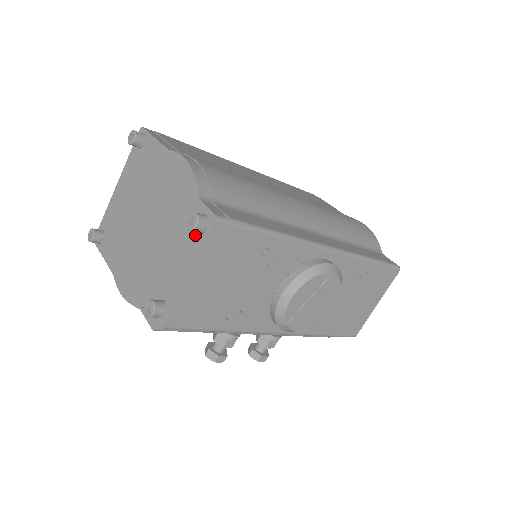
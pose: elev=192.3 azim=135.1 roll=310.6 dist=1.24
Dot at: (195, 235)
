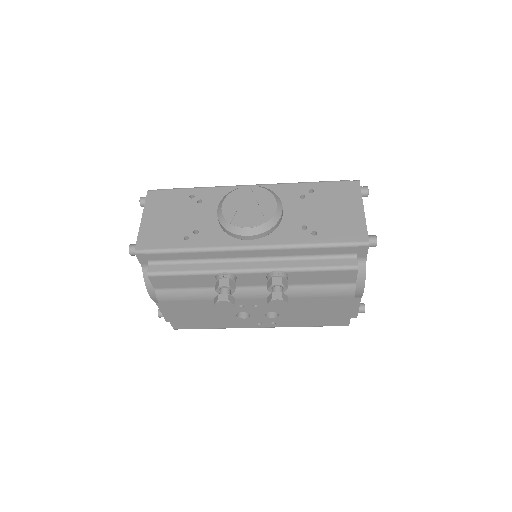
Dot at: occluded
